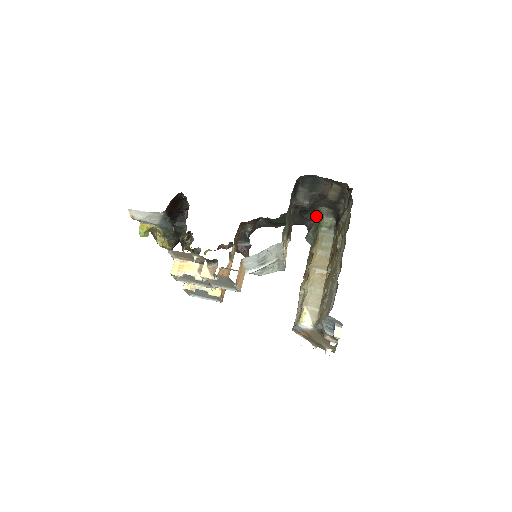
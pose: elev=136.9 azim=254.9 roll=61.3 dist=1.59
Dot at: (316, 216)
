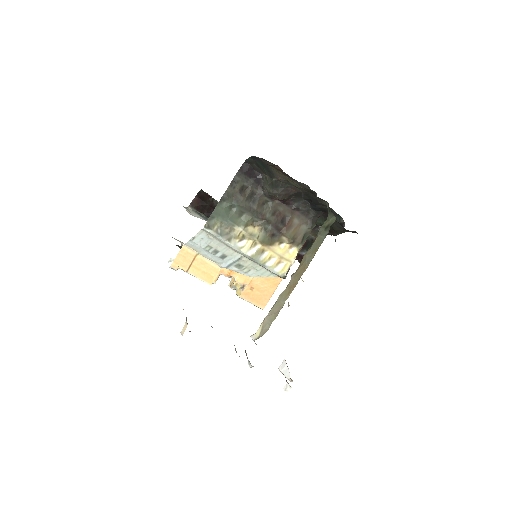
Dot at: (341, 217)
